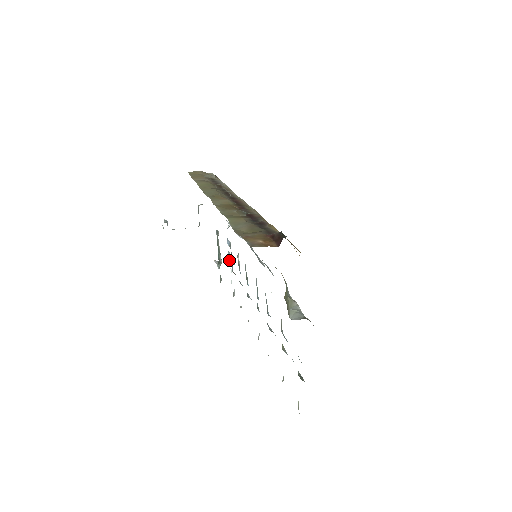
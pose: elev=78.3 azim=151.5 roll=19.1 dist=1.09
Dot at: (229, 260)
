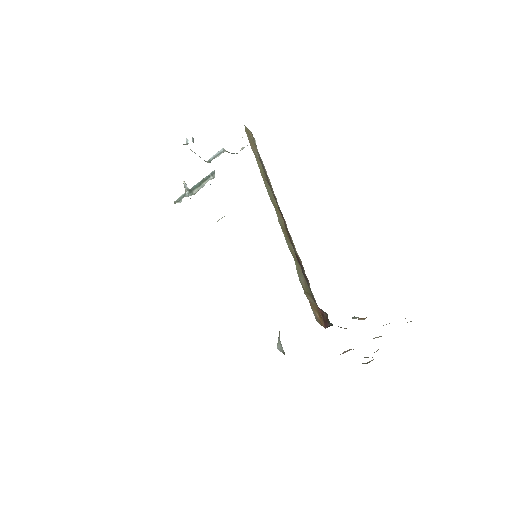
Dot at: occluded
